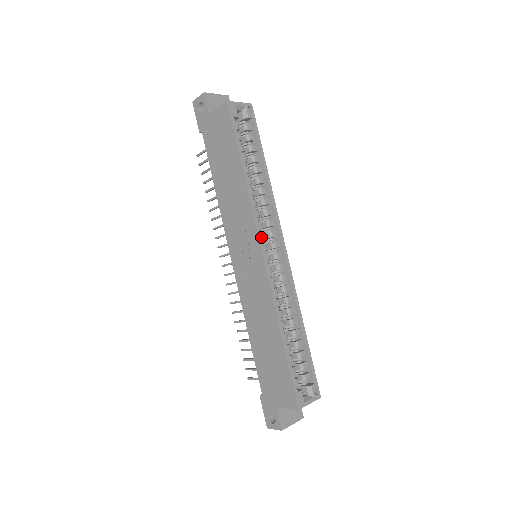
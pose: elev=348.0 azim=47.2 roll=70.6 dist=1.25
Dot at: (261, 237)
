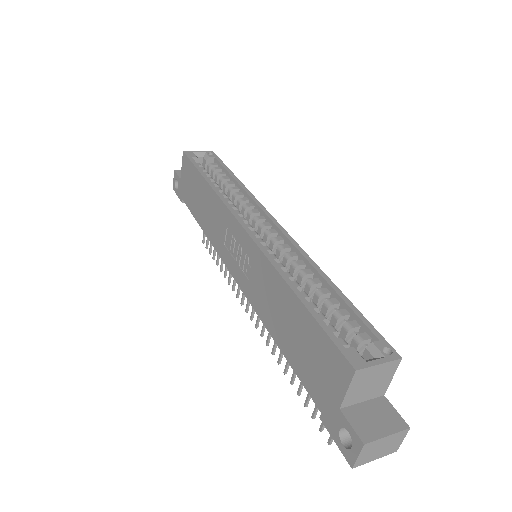
Dot at: (238, 216)
